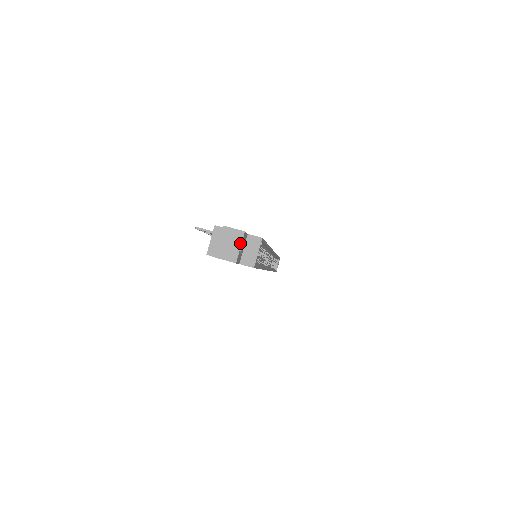
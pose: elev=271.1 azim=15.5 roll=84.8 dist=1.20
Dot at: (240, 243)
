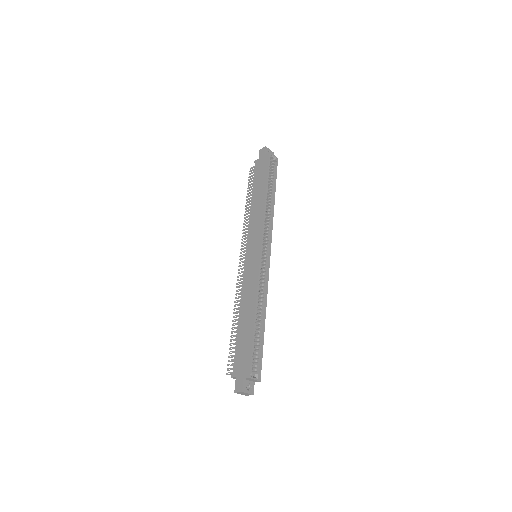
Dot at: (246, 393)
